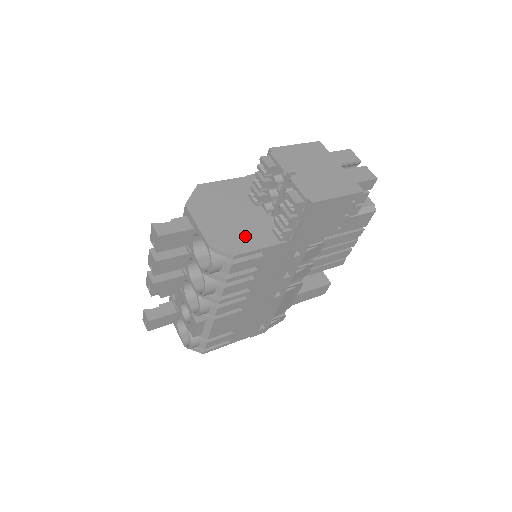
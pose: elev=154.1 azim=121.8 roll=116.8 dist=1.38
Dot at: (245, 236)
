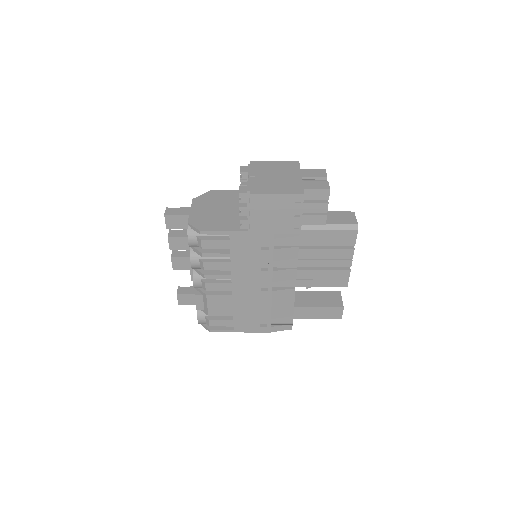
Dot at: (218, 222)
